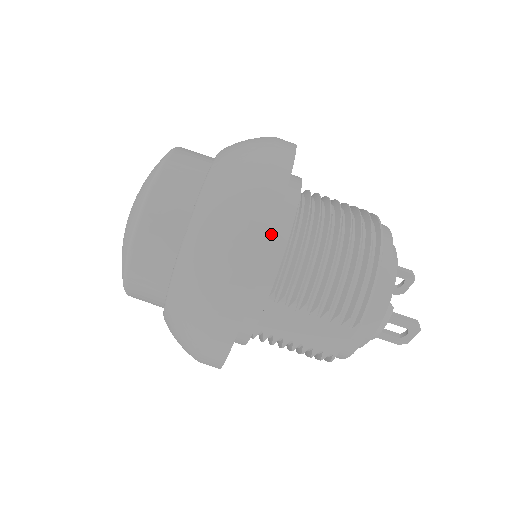
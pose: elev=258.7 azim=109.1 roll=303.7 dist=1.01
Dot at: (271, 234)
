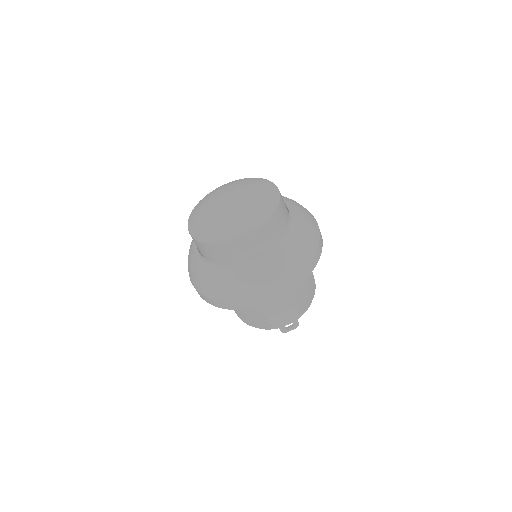
Dot at: occluded
